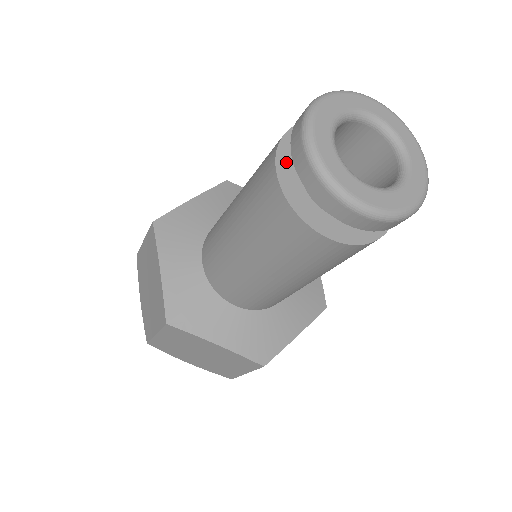
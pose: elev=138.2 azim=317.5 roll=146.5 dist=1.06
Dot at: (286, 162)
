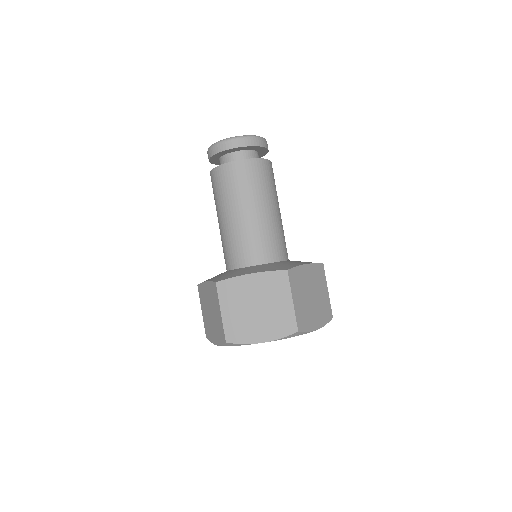
Dot at: occluded
